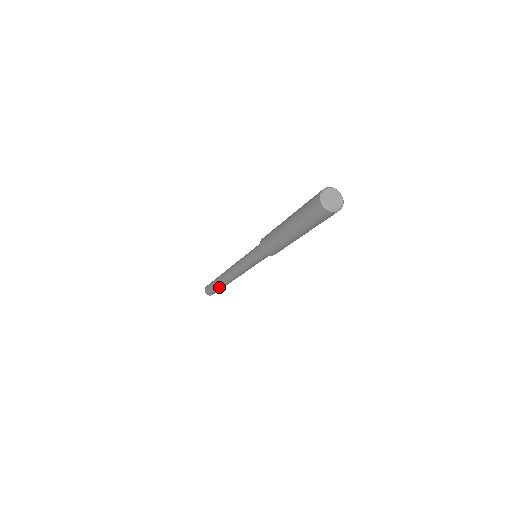
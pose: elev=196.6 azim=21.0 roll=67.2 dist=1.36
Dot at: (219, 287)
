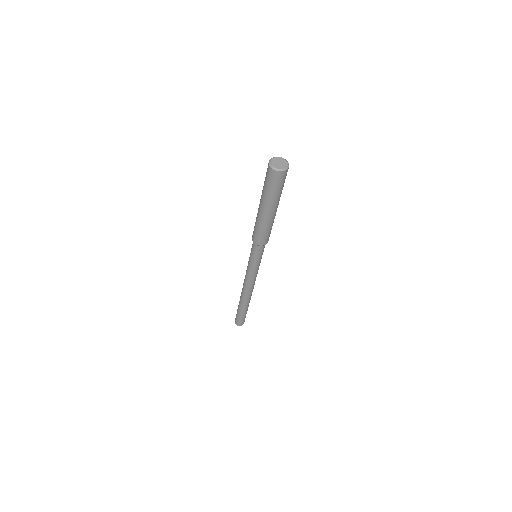
Dot at: (240, 307)
